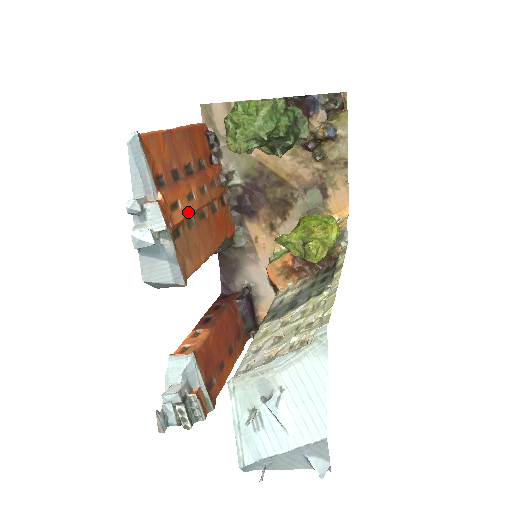
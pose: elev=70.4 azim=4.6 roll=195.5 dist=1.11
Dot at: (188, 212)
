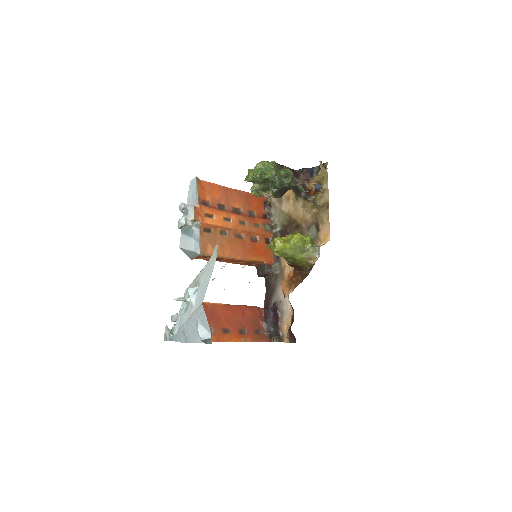
Dot at: (220, 224)
